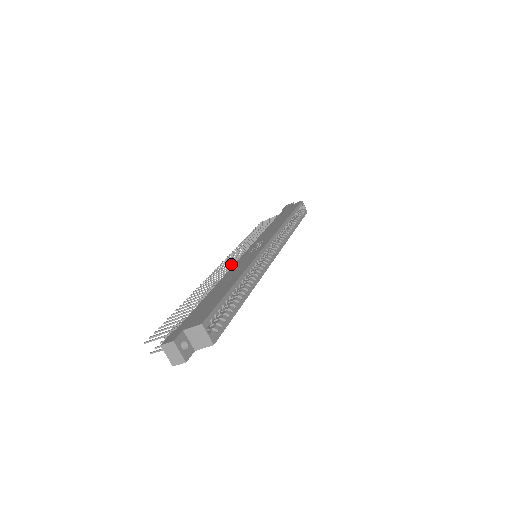
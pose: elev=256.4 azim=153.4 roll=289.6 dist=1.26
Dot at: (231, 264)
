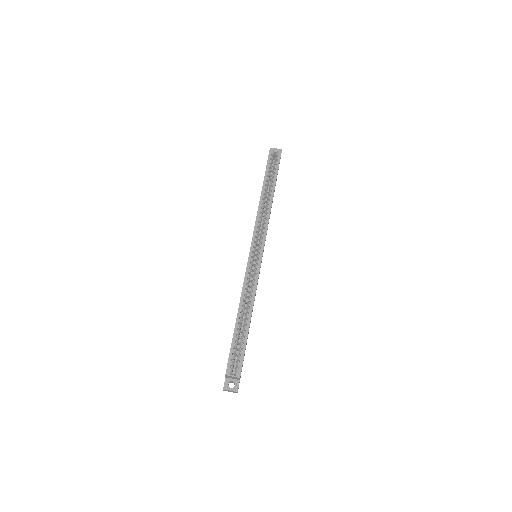
Dot at: occluded
